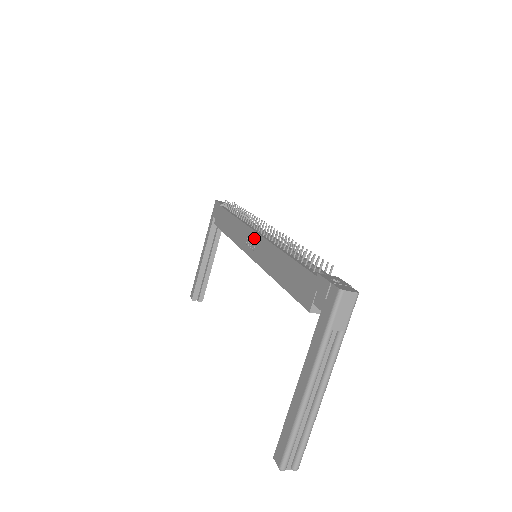
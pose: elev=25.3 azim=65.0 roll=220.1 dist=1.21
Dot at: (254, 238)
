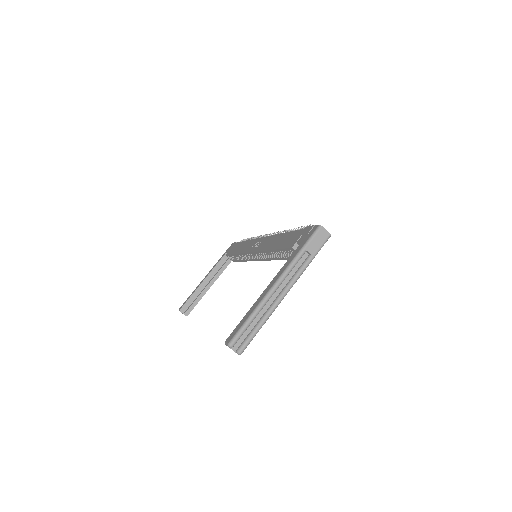
Dot at: (260, 240)
